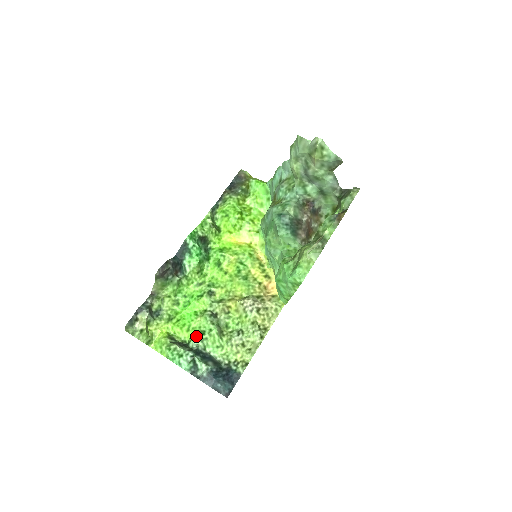
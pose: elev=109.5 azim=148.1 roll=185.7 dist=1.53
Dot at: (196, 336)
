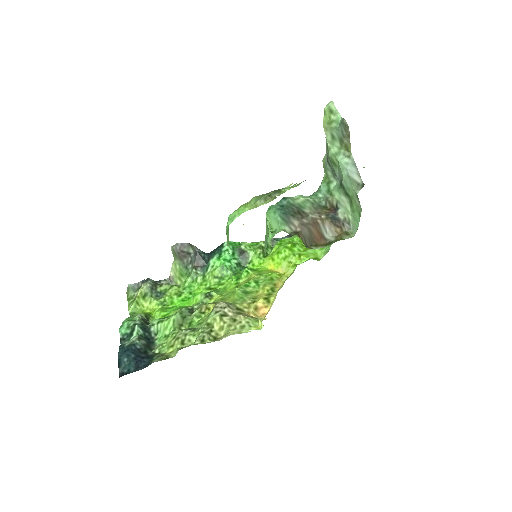
Dot at: (160, 318)
